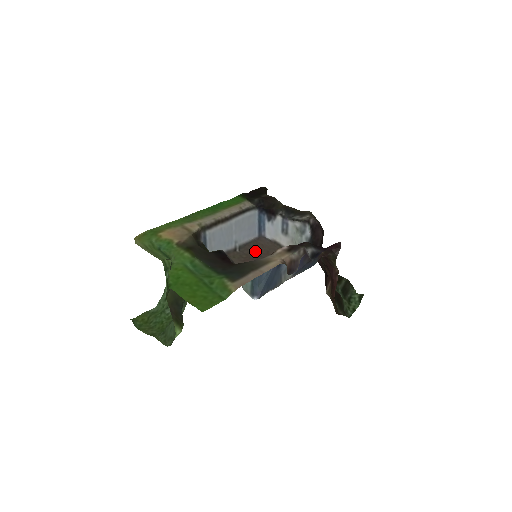
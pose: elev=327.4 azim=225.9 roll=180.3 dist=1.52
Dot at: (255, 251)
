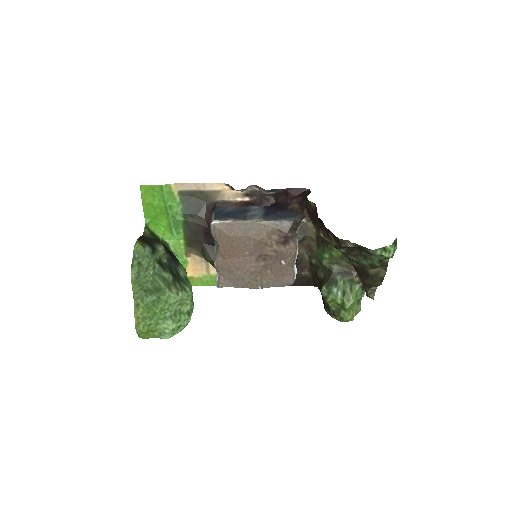
Dot at: (271, 275)
